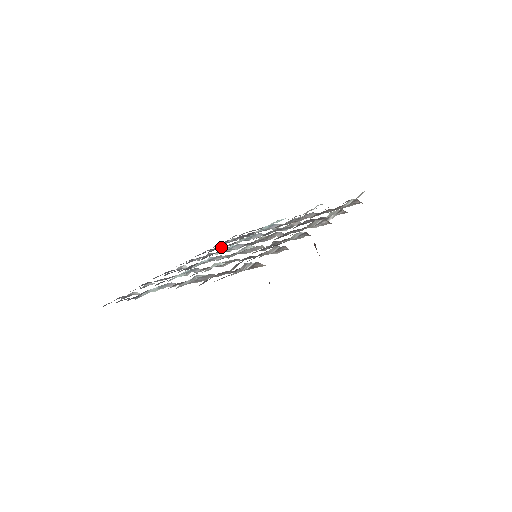
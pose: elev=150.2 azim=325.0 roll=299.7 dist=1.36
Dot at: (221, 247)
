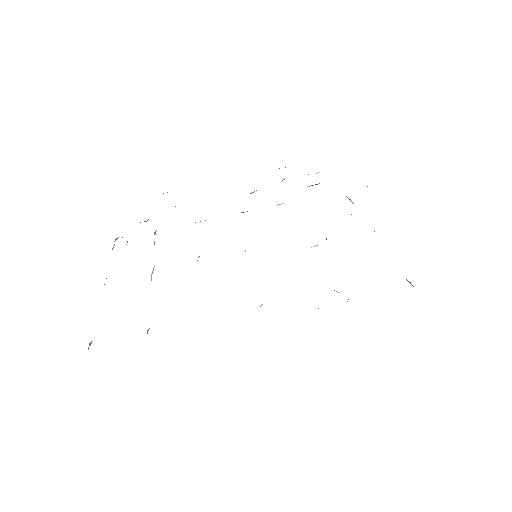
Dot at: occluded
